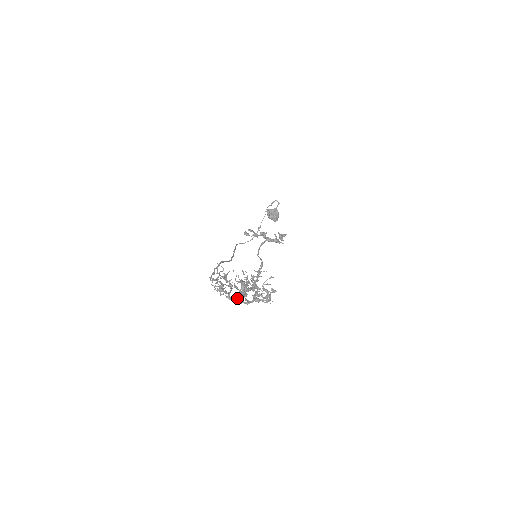
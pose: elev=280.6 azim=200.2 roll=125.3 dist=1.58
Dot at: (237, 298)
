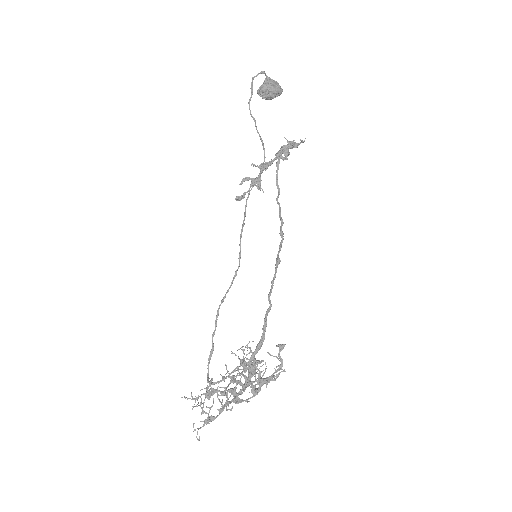
Dot at: occluded
